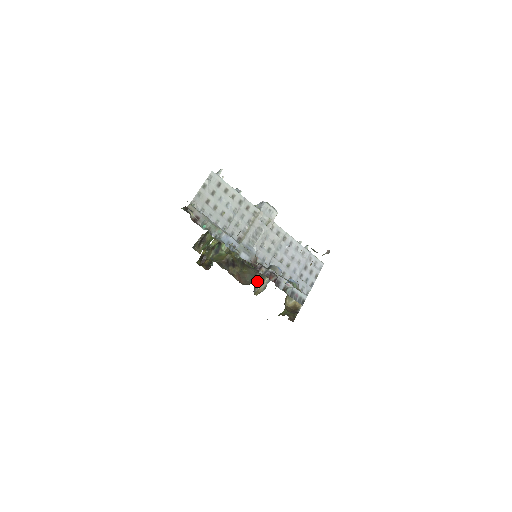
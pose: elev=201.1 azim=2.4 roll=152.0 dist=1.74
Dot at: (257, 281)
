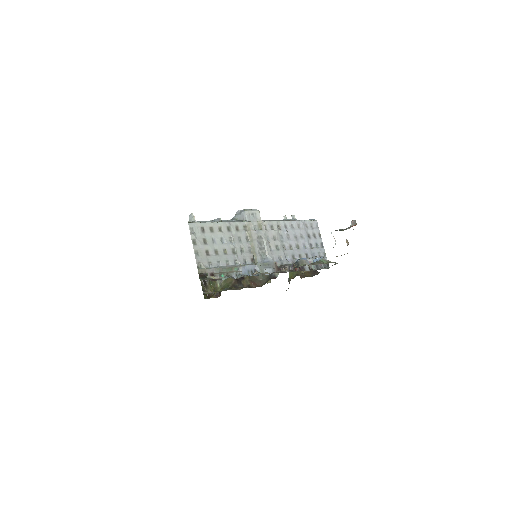
Dot at: (270, 274)
